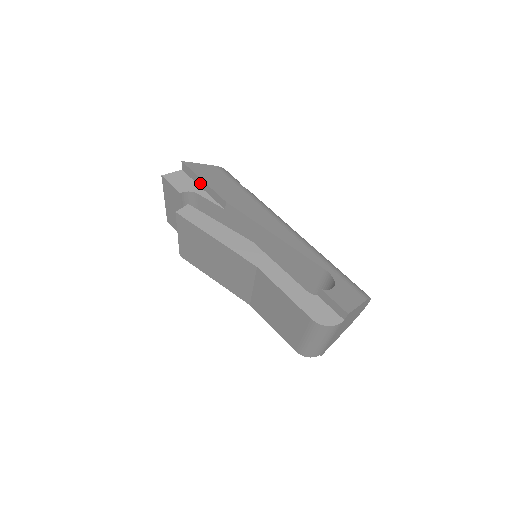
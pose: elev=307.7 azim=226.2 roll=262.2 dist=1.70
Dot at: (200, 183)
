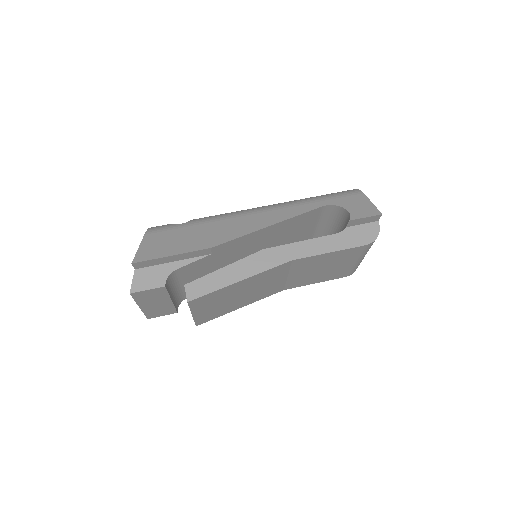
Dot at: (167, 260)
